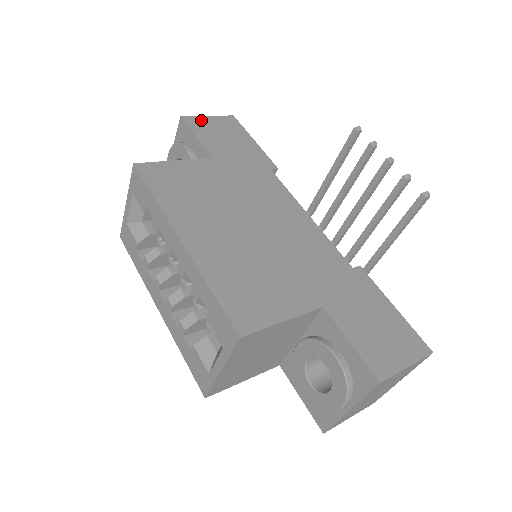
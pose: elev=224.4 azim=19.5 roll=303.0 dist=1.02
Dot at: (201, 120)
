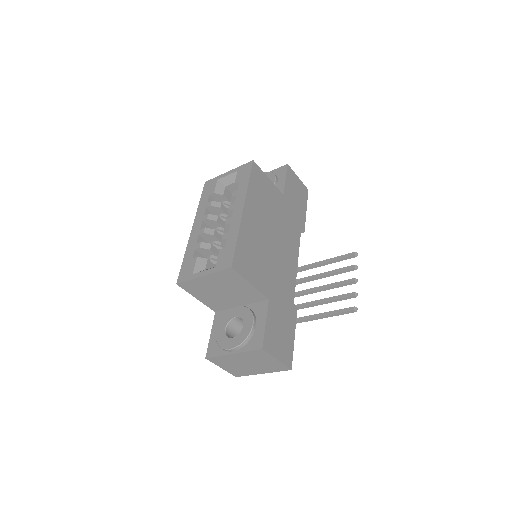
Dot at: (294, 175)
